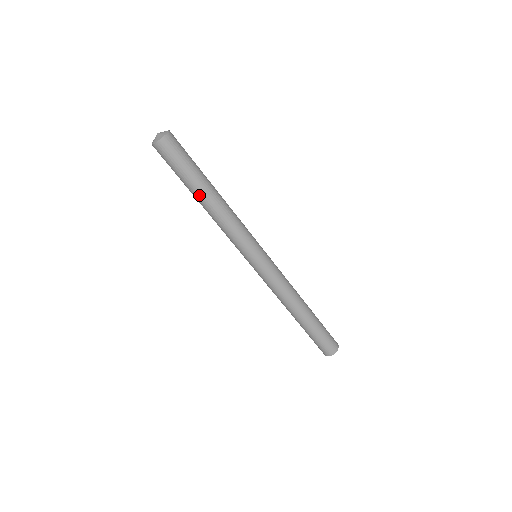
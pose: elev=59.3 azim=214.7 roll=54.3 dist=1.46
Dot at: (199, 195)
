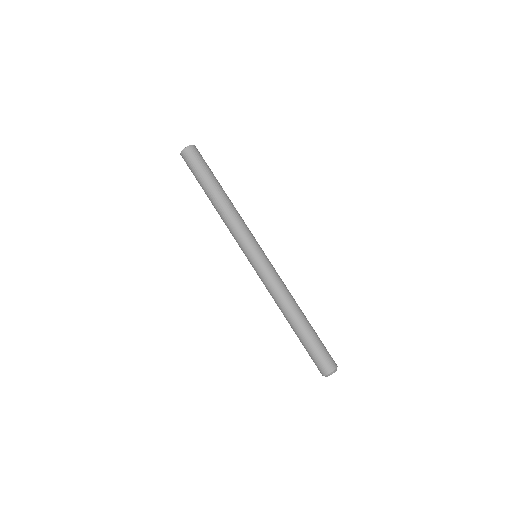
Dot at: (210, 193)
